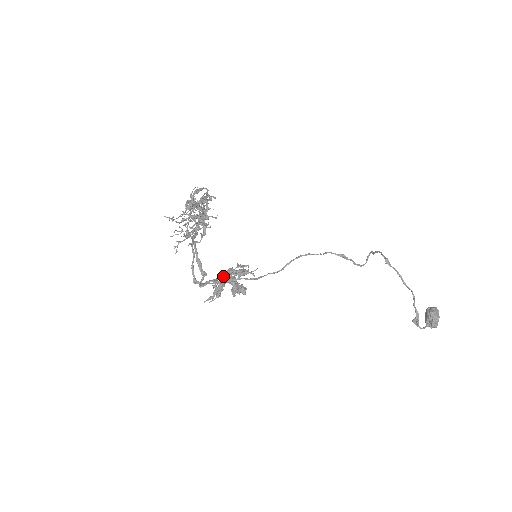
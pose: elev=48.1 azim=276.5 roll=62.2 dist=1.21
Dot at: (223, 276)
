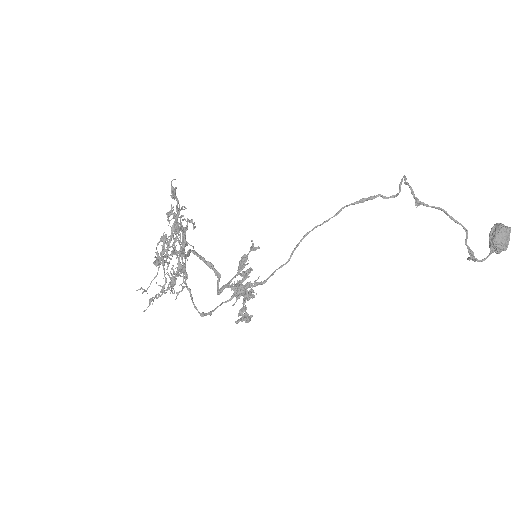
Dot at: (235, 277)
